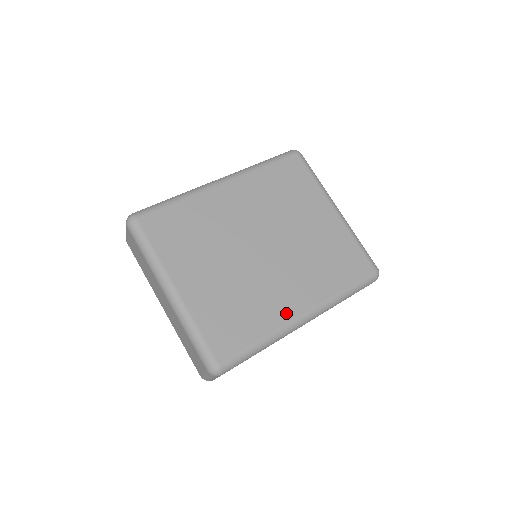
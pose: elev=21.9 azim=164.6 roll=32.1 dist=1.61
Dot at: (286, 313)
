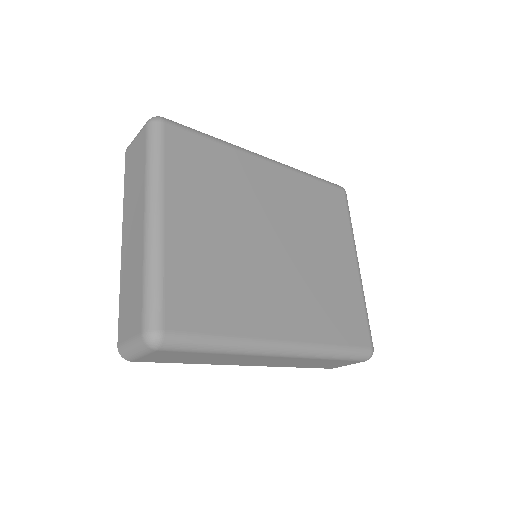
Dot at: (267, 328)
